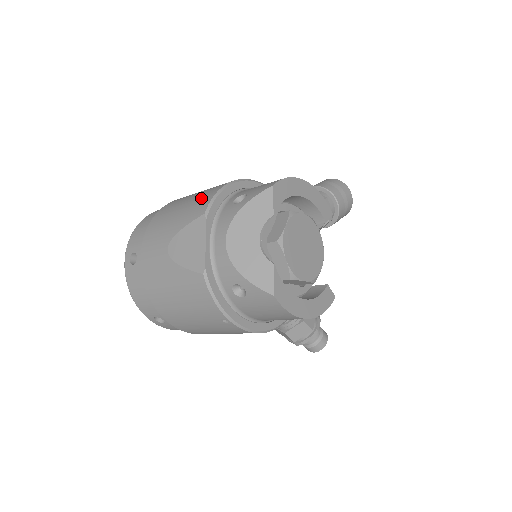
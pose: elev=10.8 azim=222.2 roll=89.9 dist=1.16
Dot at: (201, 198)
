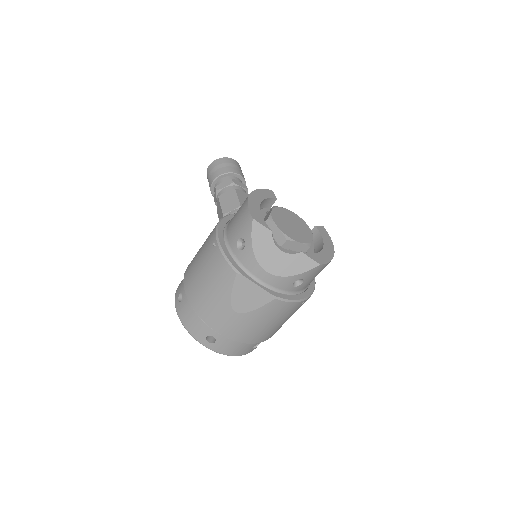
Dot at: (216, 268)
